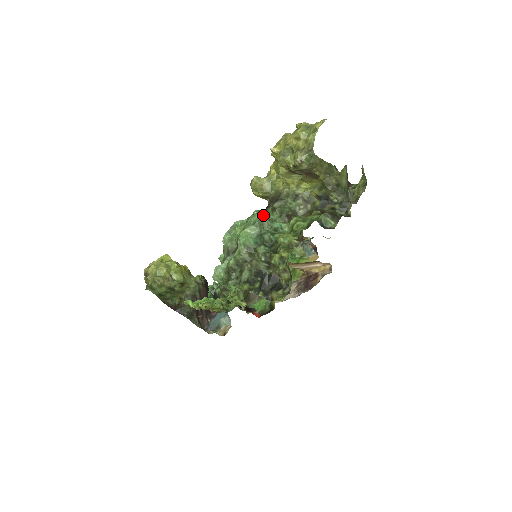
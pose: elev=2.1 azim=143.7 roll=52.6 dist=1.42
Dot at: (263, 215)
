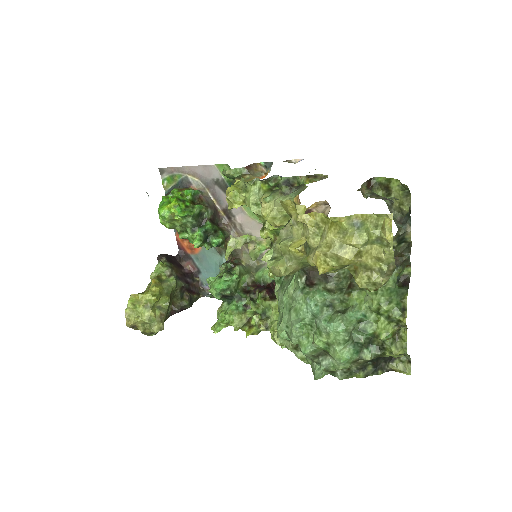
Dot at: (345, 325)
